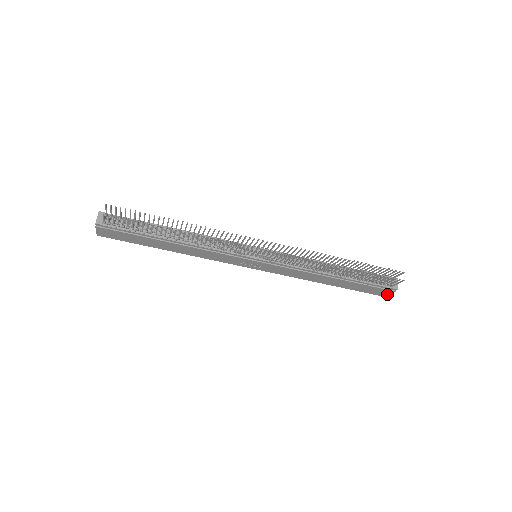
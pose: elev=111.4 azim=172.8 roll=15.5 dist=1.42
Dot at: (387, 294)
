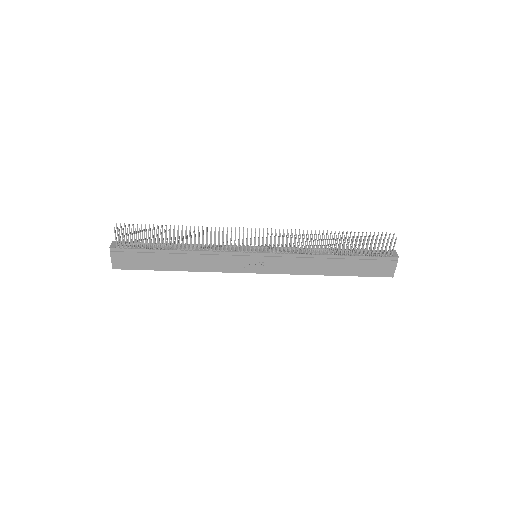
Dot at: (393, 271)
